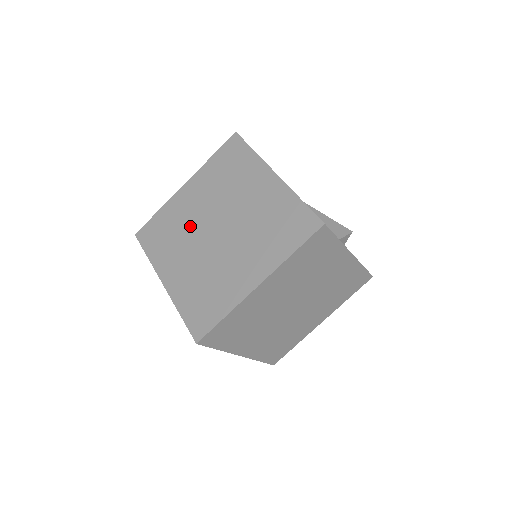
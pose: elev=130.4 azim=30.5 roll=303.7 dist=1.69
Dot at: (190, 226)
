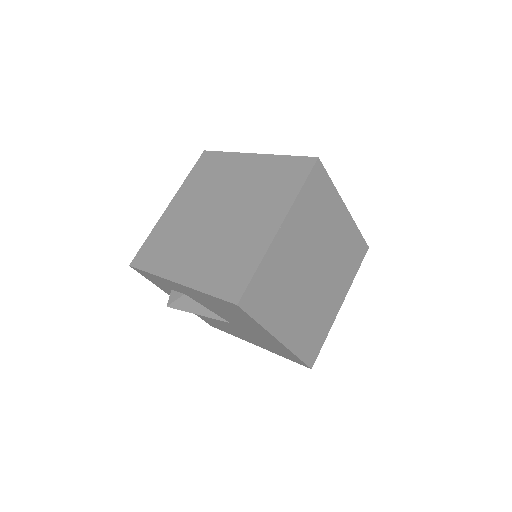
Dot at: (188, 227)
